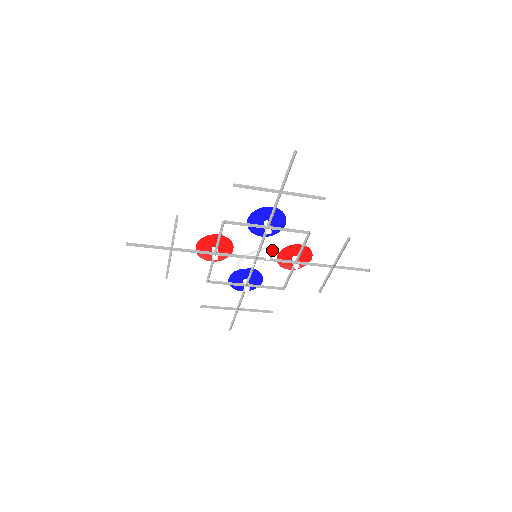
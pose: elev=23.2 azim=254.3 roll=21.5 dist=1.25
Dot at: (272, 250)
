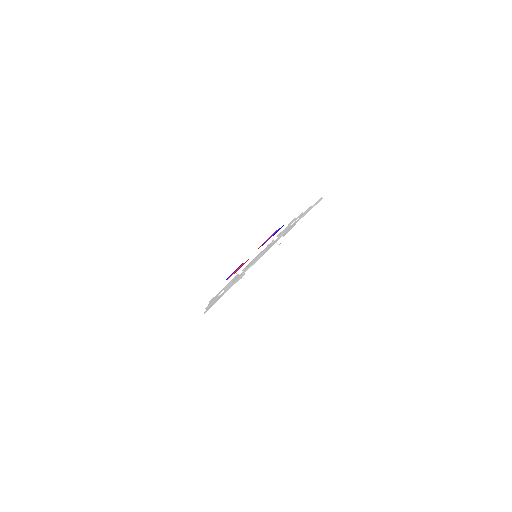
Dot at: occluded
